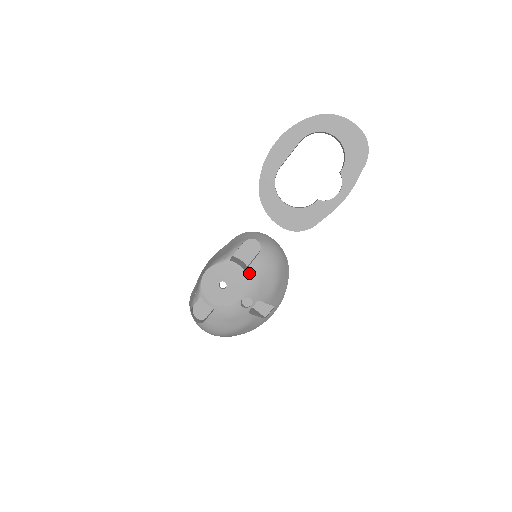
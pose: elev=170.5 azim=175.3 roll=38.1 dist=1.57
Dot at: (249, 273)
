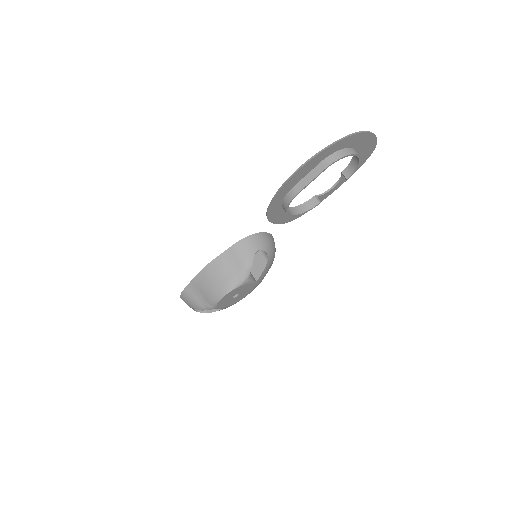
Dot at: (259, 280)
